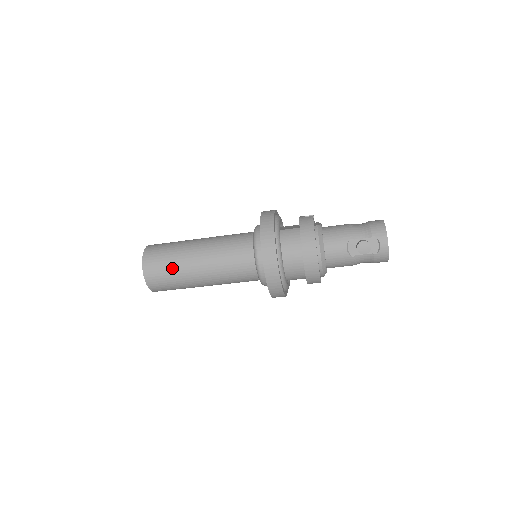
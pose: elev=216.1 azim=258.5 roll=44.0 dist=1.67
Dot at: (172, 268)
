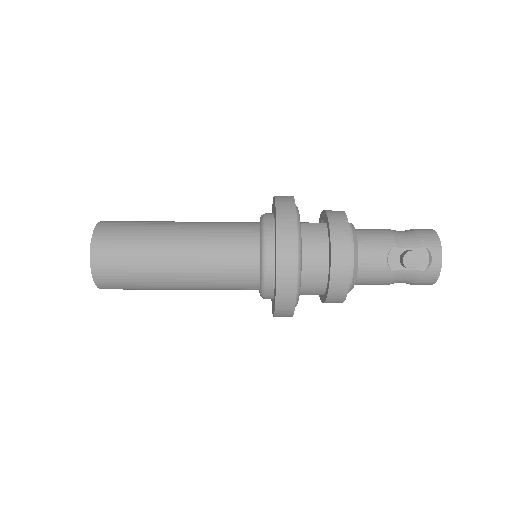
Dot at: (136, 255)
